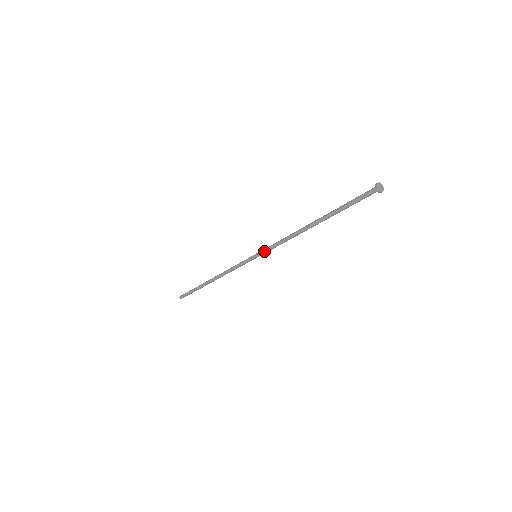
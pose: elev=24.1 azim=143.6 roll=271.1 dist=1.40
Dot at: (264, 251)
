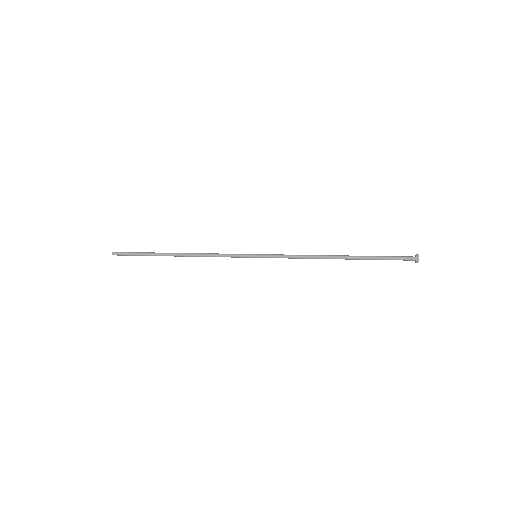
Dot at: occluded
